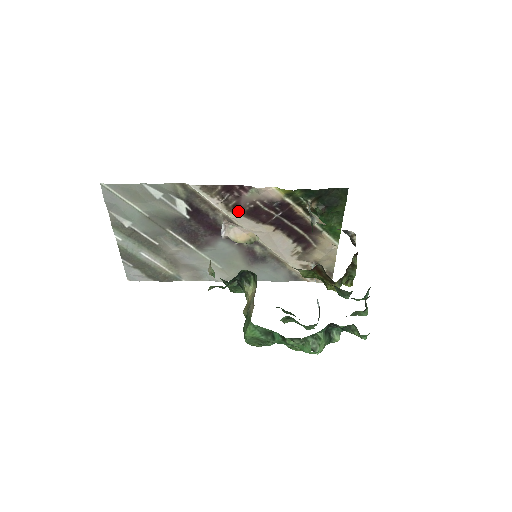
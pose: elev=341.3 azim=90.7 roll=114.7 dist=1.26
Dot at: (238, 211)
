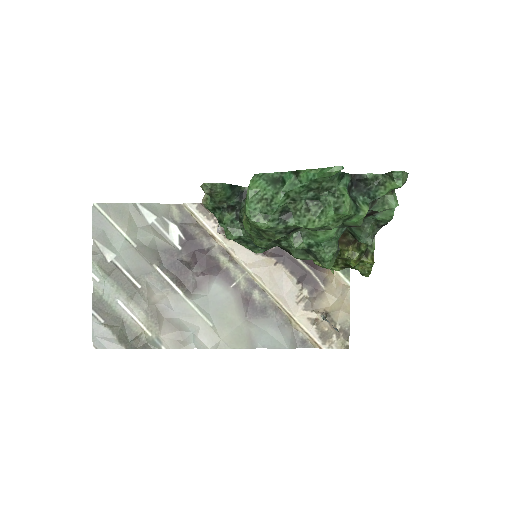
Dot at: occluded
